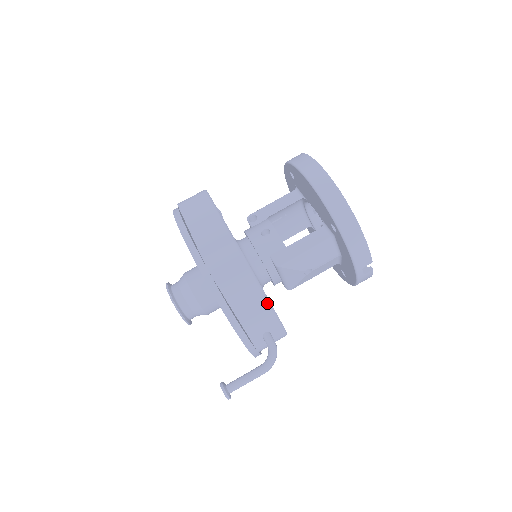
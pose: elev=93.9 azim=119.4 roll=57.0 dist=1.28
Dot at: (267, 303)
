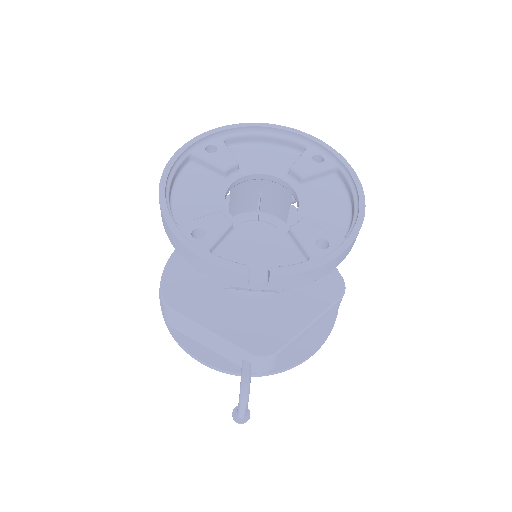
Dot at: (215, 336)
